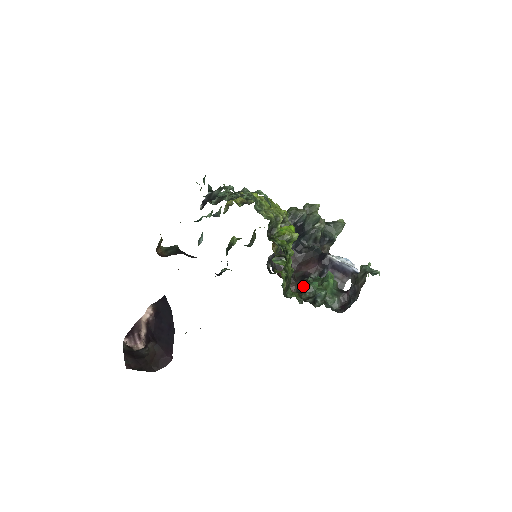
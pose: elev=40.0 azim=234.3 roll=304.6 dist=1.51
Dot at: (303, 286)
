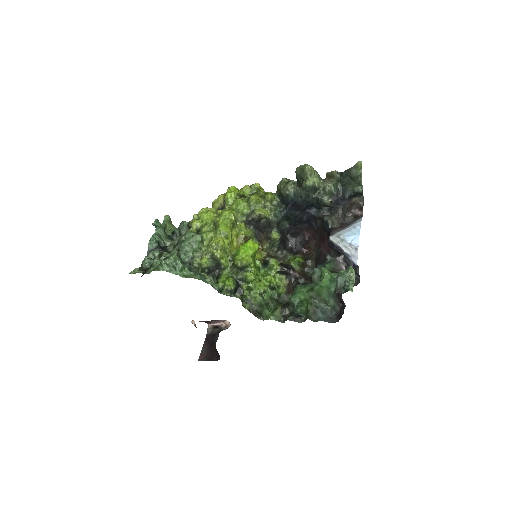
Dot at: occluded
